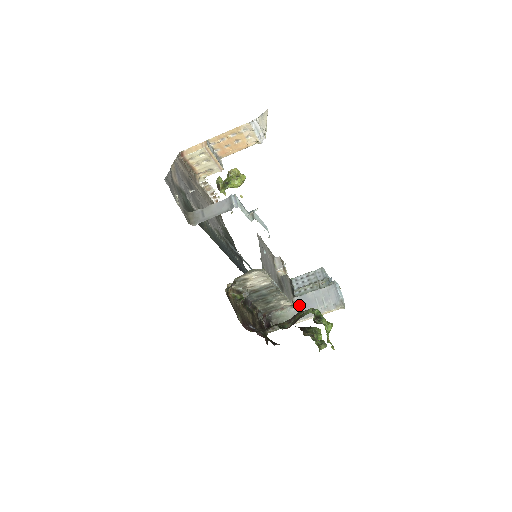
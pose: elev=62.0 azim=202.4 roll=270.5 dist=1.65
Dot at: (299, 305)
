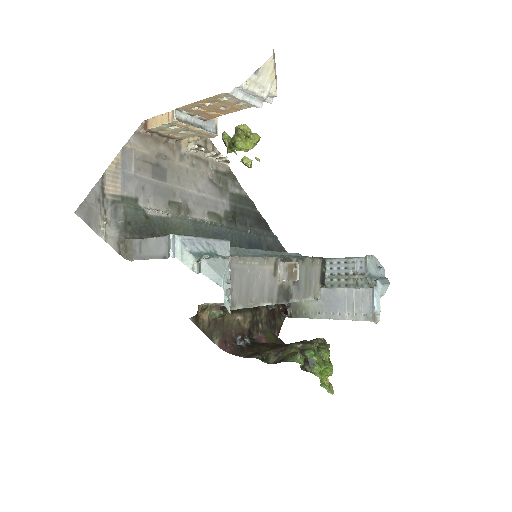
Dot at: (324, 299)
